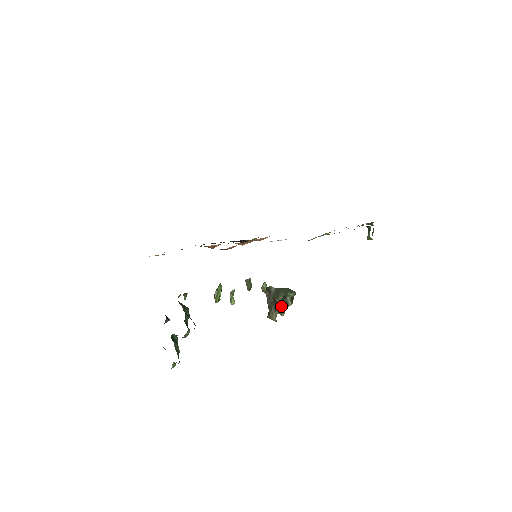
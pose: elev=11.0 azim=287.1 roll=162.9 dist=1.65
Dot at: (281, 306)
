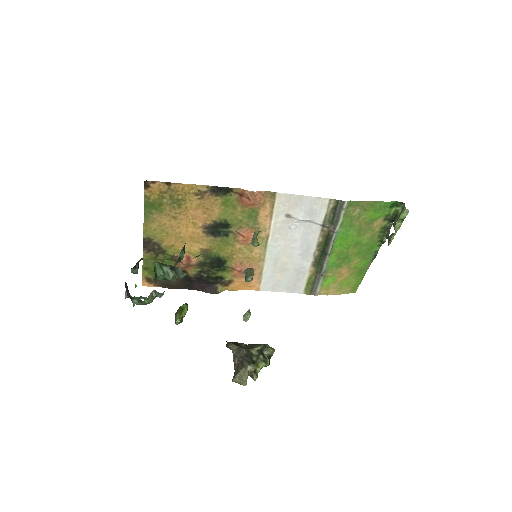
Dot at: (255, 363)
